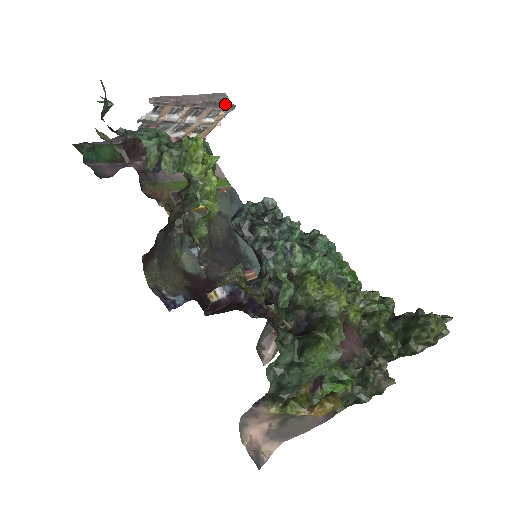
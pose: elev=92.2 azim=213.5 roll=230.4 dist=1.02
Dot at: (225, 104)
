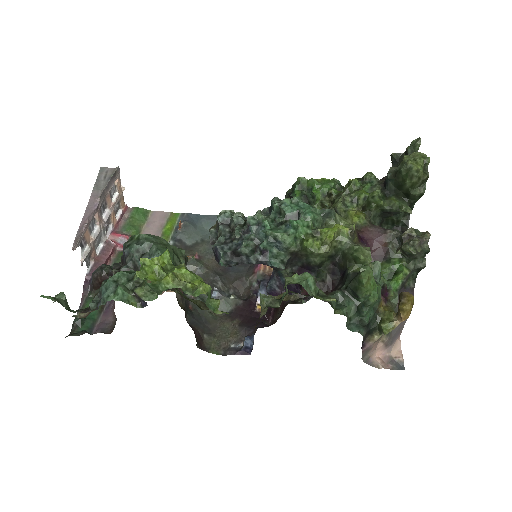
Dot at: (112, 177)
